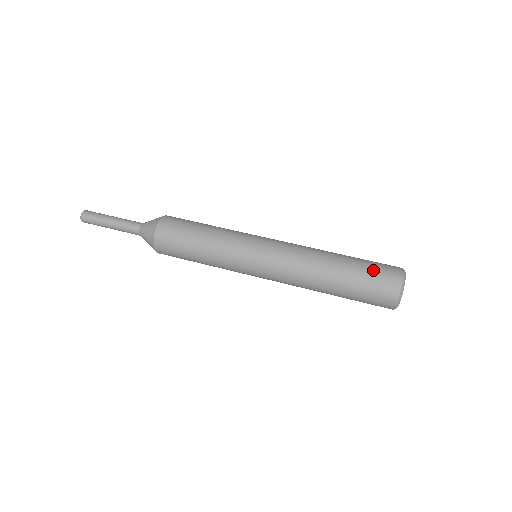
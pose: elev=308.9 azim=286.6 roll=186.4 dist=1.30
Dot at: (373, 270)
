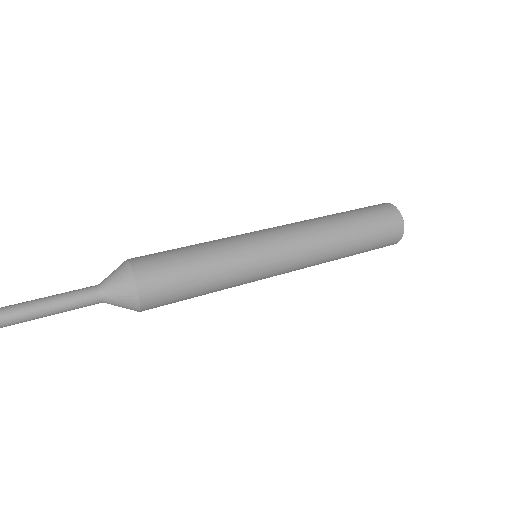
Dot at: (370, 211)
